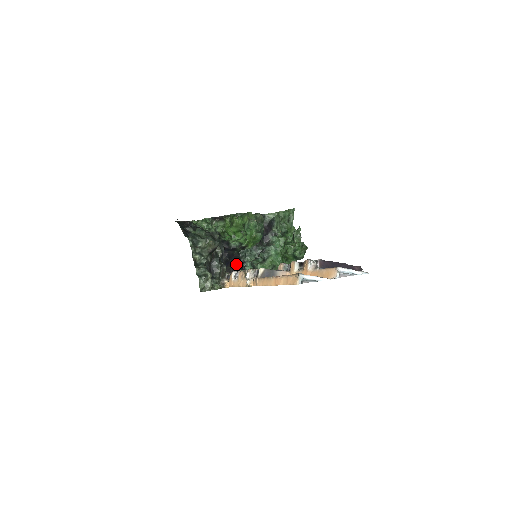
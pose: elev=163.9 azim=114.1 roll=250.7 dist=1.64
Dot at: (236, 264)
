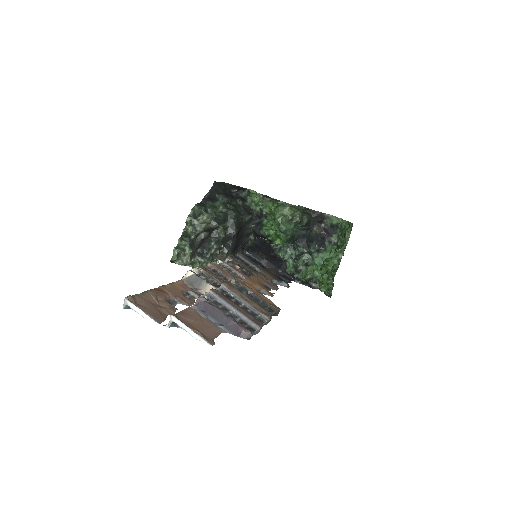
Dot at: (269, 254)
